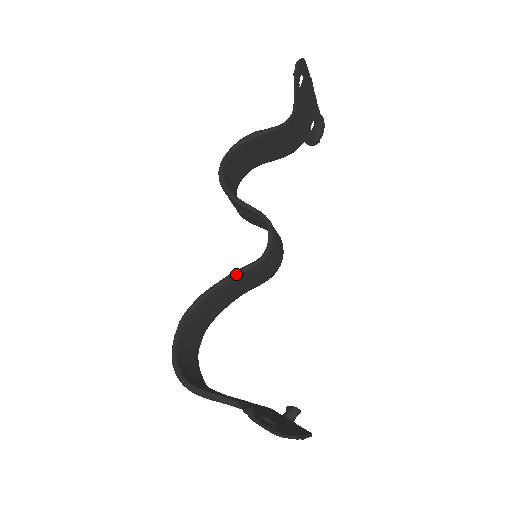
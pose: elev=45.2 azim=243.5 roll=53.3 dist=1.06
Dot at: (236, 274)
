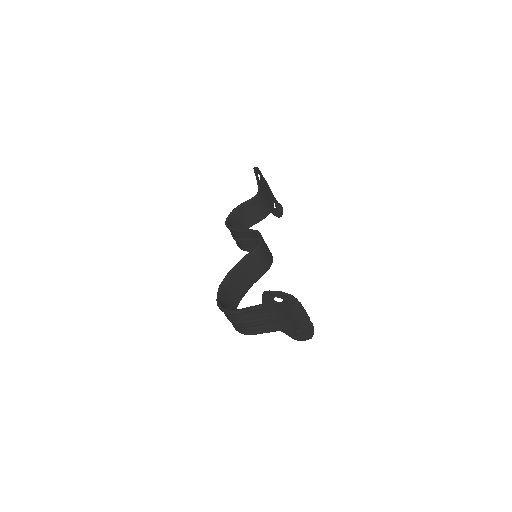
Dot at: (245, 257)
